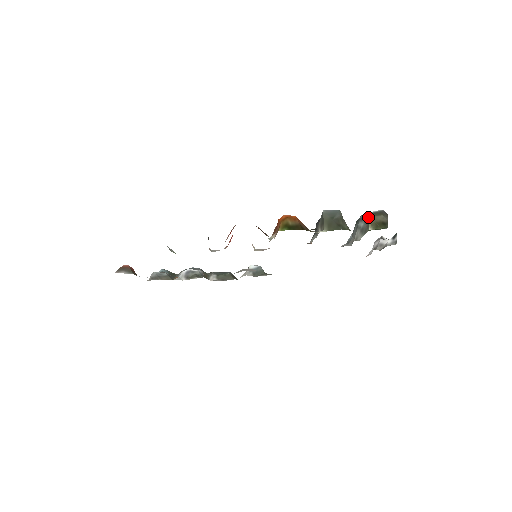
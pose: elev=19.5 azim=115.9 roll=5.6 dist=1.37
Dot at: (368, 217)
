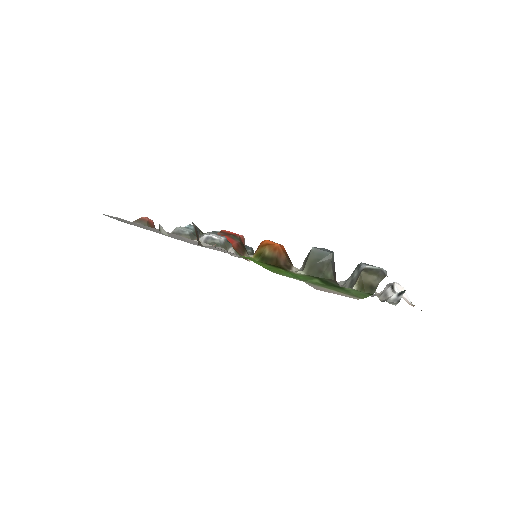
Dot at: (360, 272)
